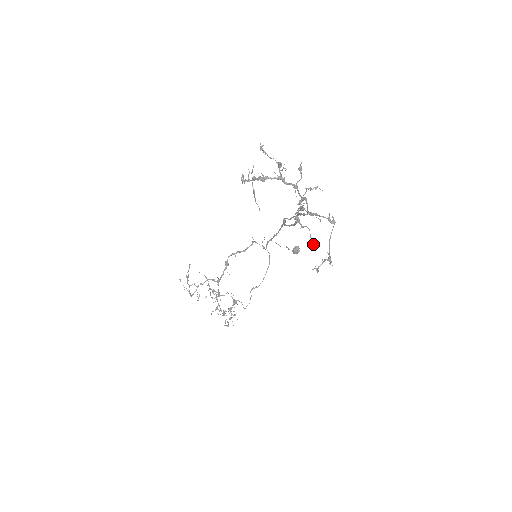
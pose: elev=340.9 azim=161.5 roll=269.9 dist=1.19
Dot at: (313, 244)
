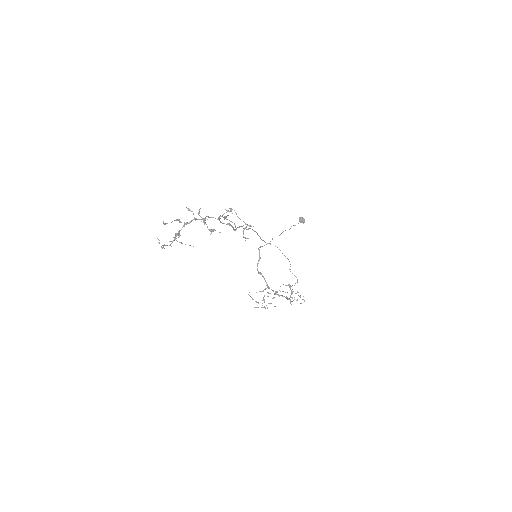
Dot at: occluded
